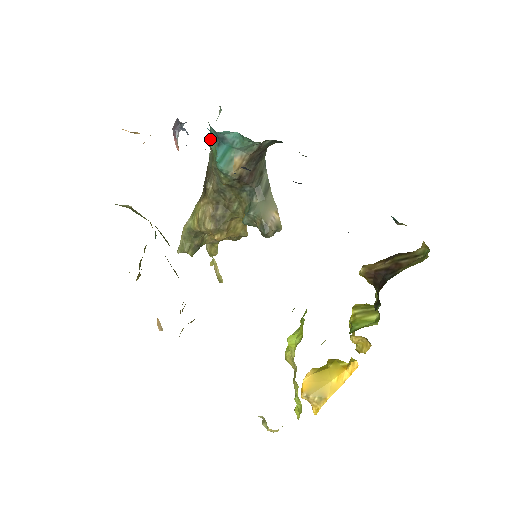
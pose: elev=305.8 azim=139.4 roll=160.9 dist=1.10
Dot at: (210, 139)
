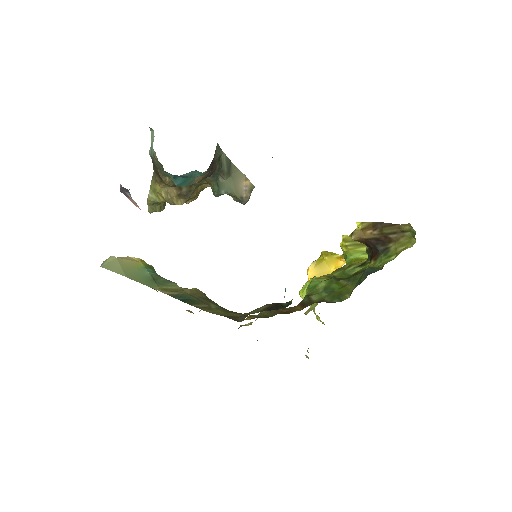
Dot at: occluded
